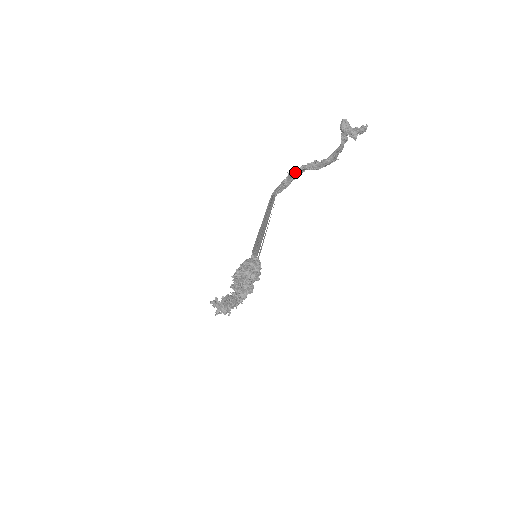
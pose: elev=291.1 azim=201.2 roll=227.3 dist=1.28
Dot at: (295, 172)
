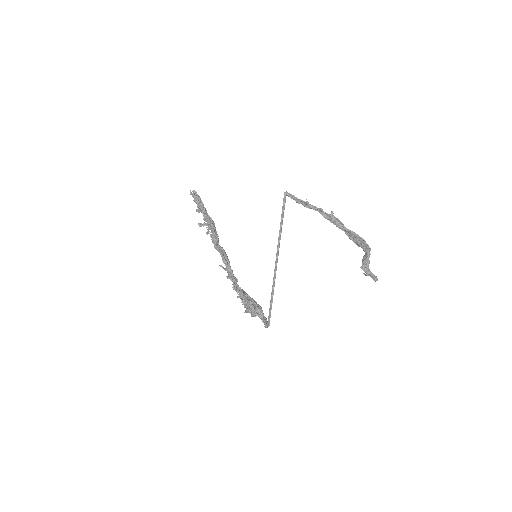
Dot at: (313, 209)
